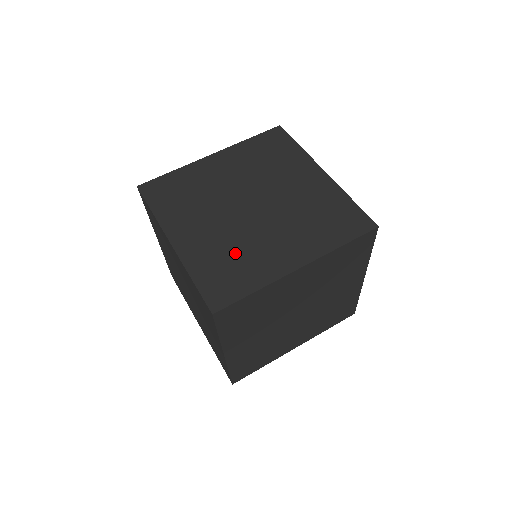
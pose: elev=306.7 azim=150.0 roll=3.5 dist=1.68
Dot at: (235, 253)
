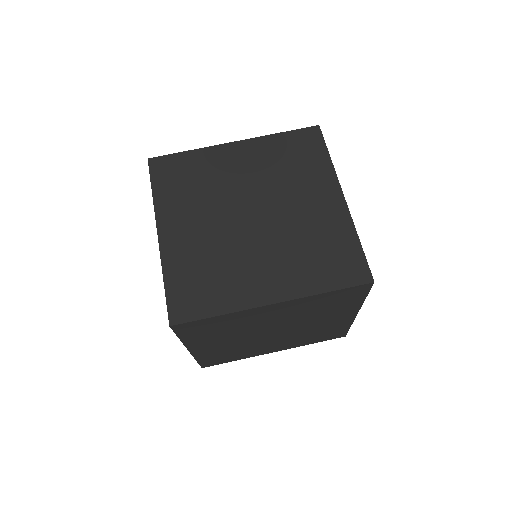
Dot at: (215, 266)
